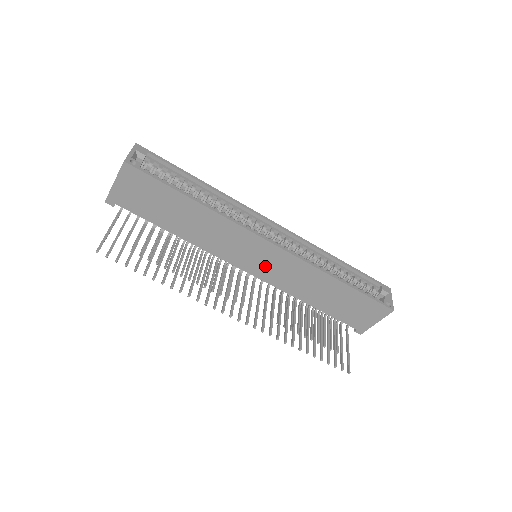
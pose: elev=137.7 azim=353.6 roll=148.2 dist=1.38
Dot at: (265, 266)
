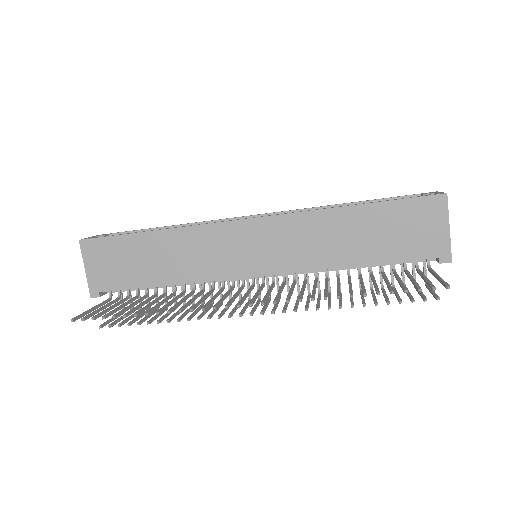
Dot at: (265, 253)
